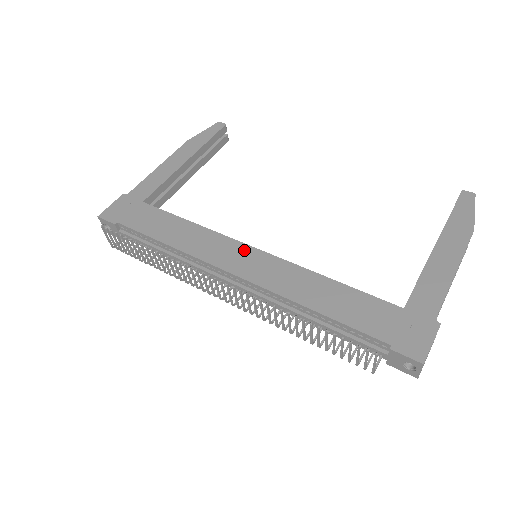
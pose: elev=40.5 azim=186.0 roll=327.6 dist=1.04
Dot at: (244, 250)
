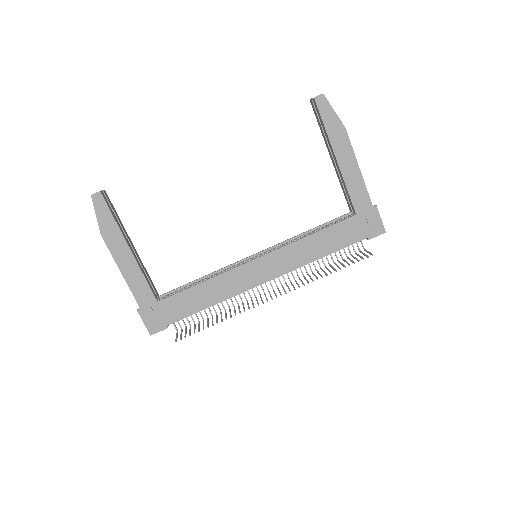
Dot at: (254, 265)
